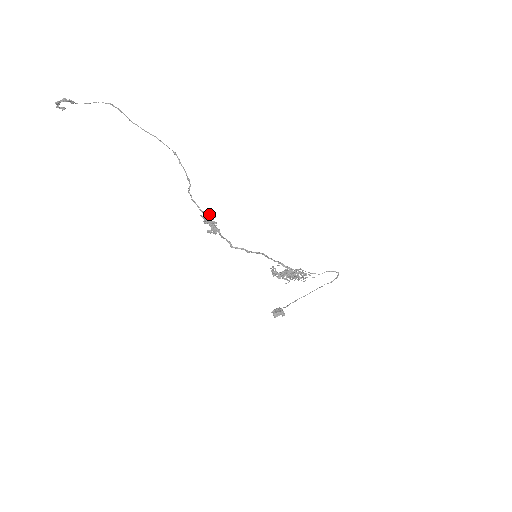
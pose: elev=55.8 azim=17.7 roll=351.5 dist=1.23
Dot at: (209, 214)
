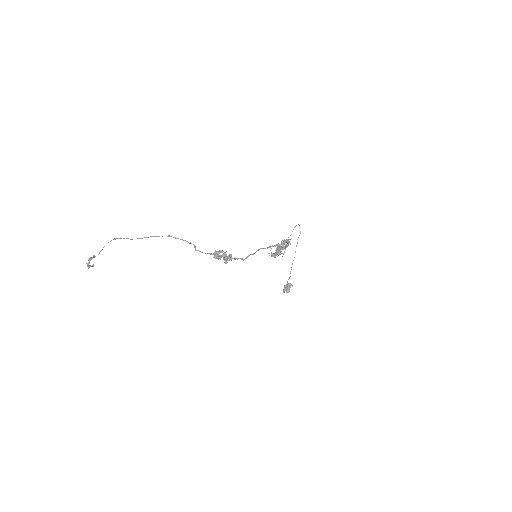
Dot at: (218, 251)
